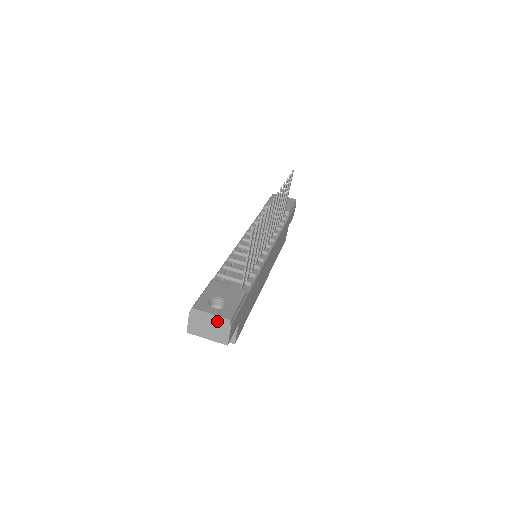
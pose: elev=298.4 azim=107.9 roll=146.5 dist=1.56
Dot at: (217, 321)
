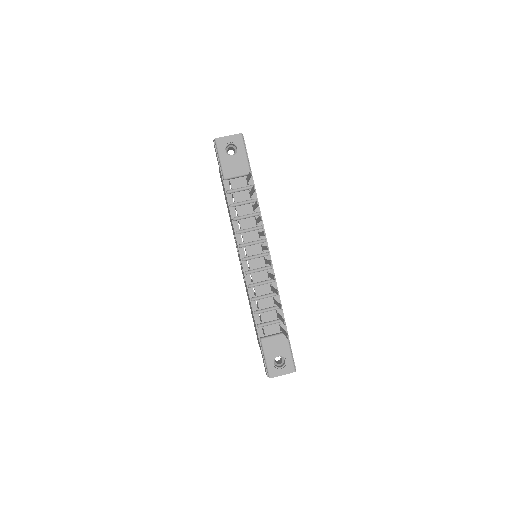
Dot at: (287, 373)
